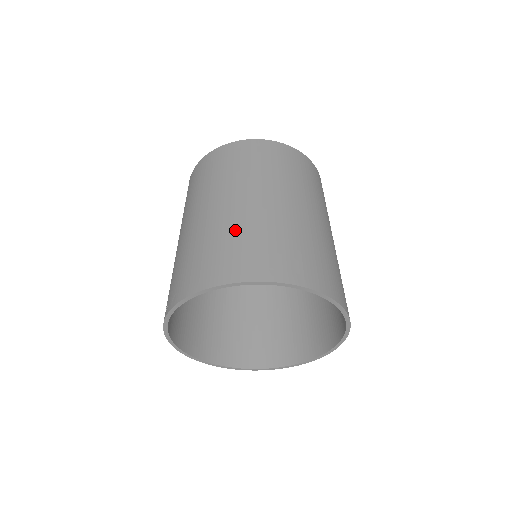
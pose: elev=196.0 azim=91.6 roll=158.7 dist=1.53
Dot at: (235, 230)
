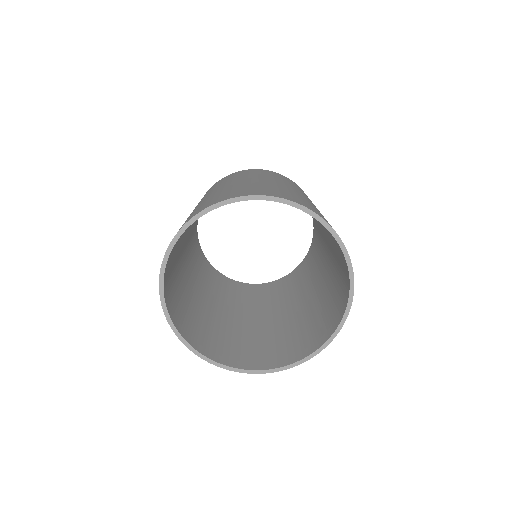
Dot at: (241, 186)
